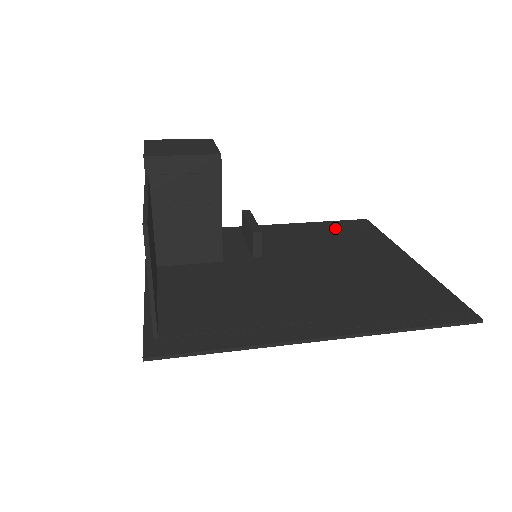
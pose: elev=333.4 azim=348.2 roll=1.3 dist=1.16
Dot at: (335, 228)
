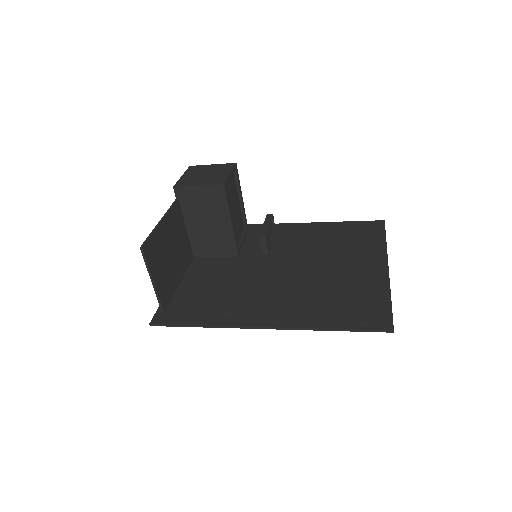
Dot at: (347, 229)
